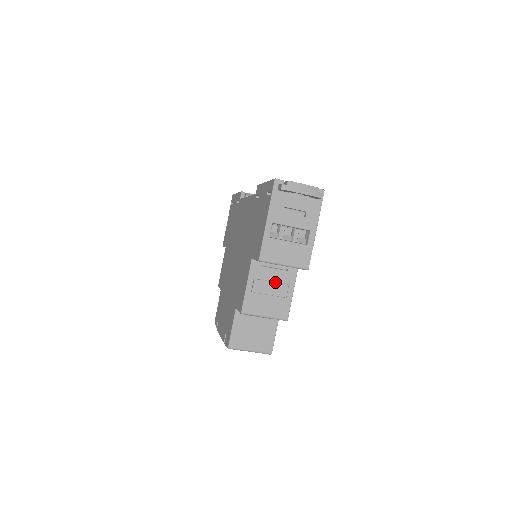
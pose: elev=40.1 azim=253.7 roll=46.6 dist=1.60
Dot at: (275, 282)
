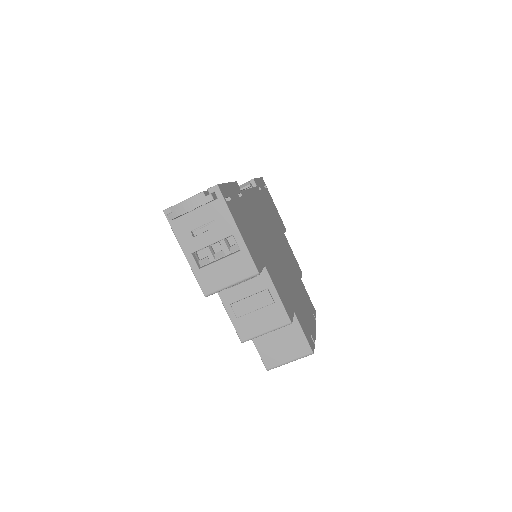
Dot at: (255, 293)
